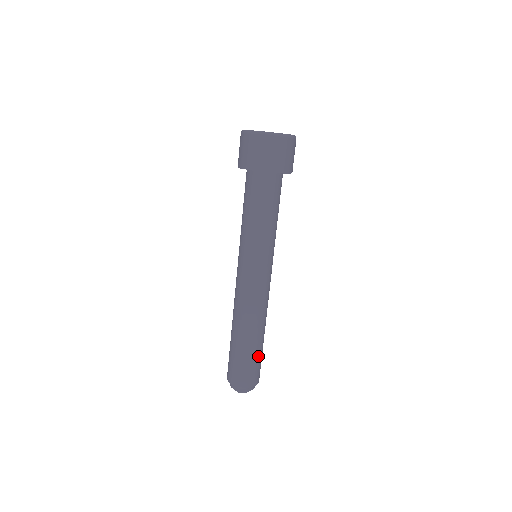
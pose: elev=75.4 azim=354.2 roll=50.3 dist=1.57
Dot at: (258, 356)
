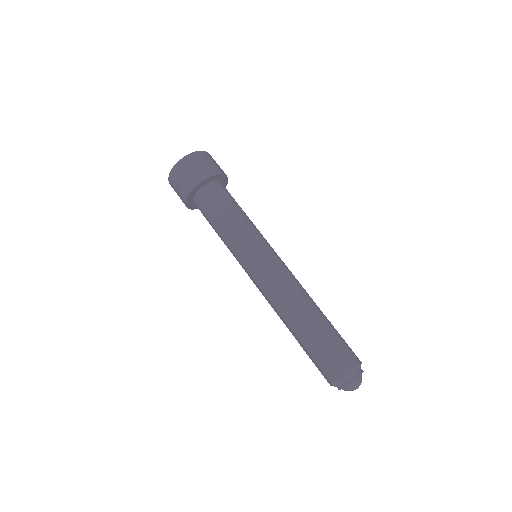
Dot at: (323, 342)
